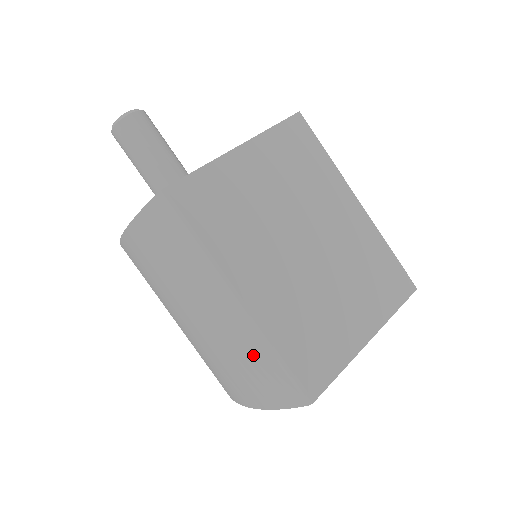
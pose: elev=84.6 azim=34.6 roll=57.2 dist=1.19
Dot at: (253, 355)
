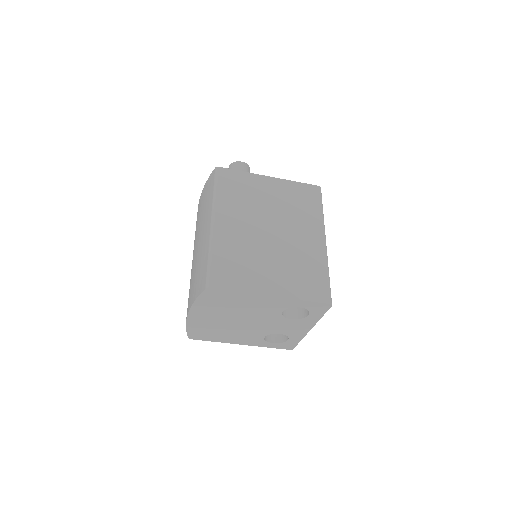
Dot at: (202, 259)
